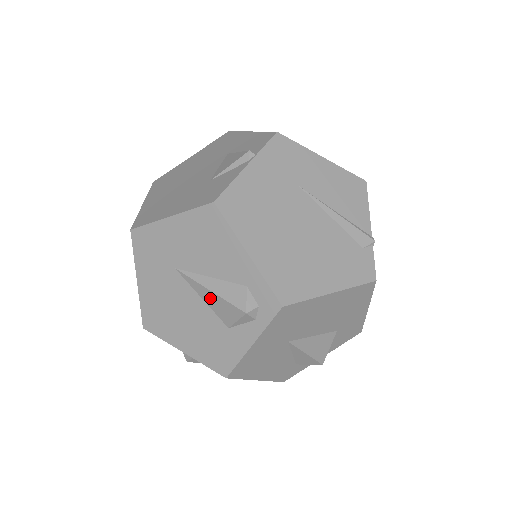
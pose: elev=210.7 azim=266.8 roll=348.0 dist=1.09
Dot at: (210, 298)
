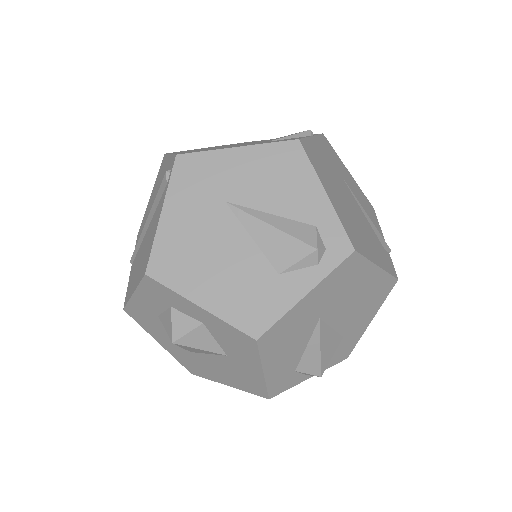
Dot at: (267, 236)
